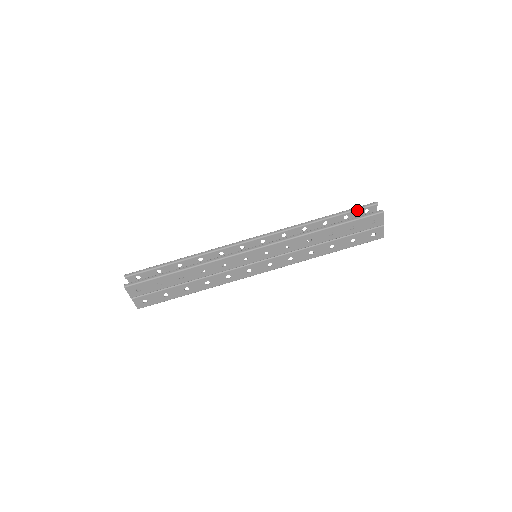
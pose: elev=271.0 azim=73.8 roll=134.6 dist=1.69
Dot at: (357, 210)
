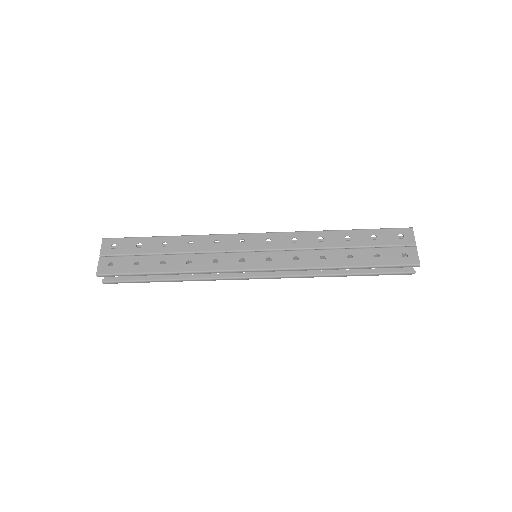
Dot at: (391, 267)
